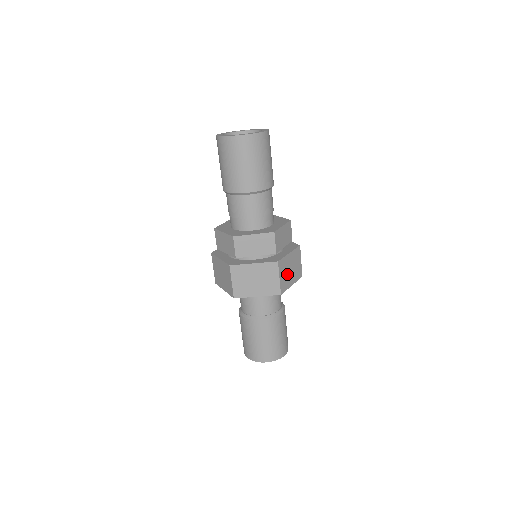
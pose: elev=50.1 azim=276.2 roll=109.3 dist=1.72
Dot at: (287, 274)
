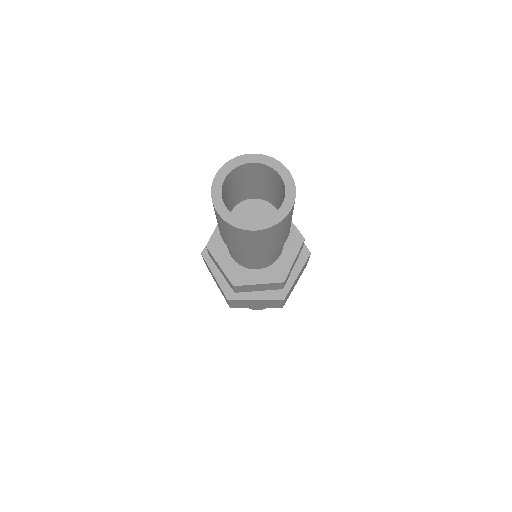
Dot at: occluded
